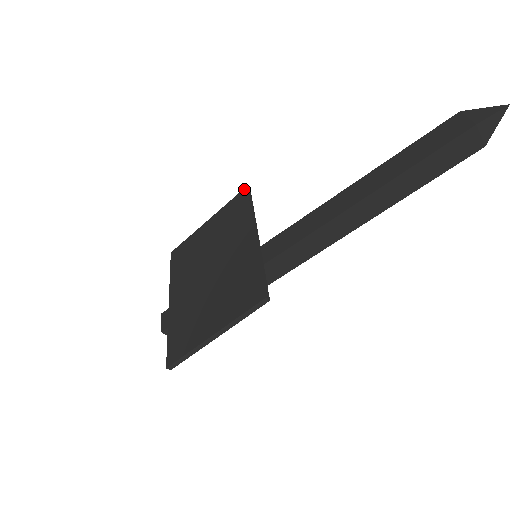
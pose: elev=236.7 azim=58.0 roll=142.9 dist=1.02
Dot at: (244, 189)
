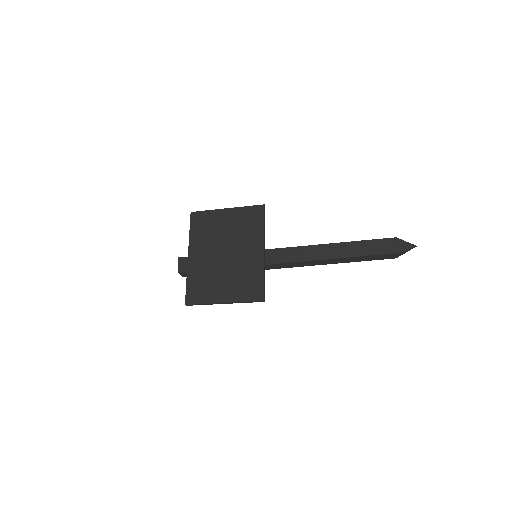
Dot at: (262, 205)
